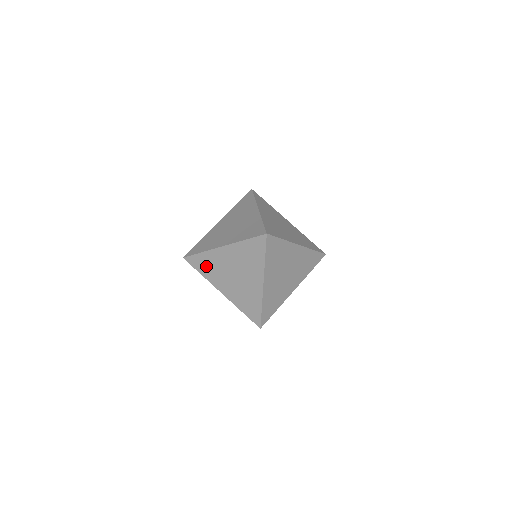
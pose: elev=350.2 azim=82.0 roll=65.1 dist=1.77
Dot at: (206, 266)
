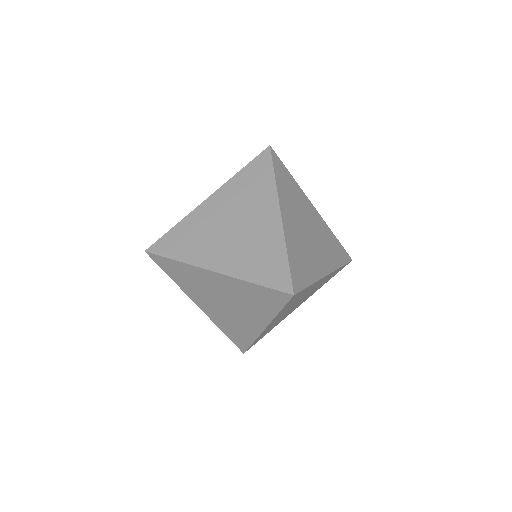
Dot at: (181, 275)
